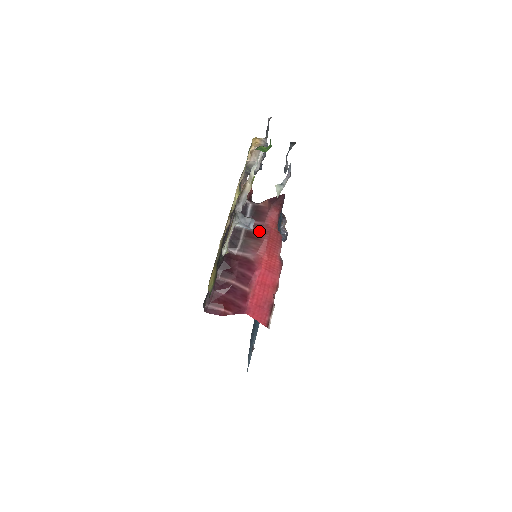
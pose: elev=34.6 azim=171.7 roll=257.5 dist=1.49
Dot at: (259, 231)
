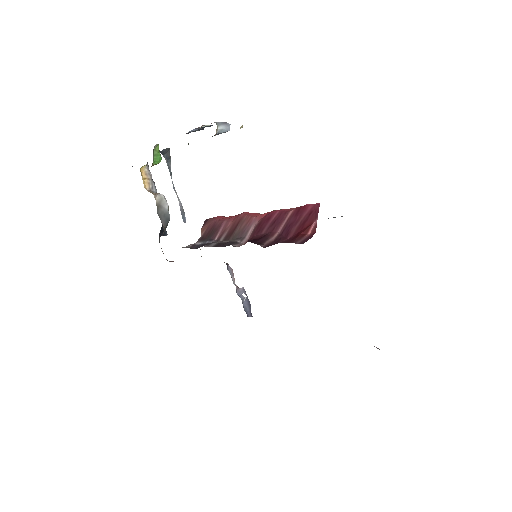
Dot at: (230, 225)
